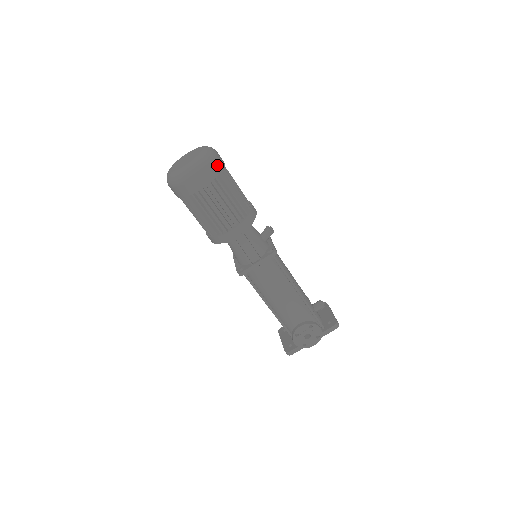
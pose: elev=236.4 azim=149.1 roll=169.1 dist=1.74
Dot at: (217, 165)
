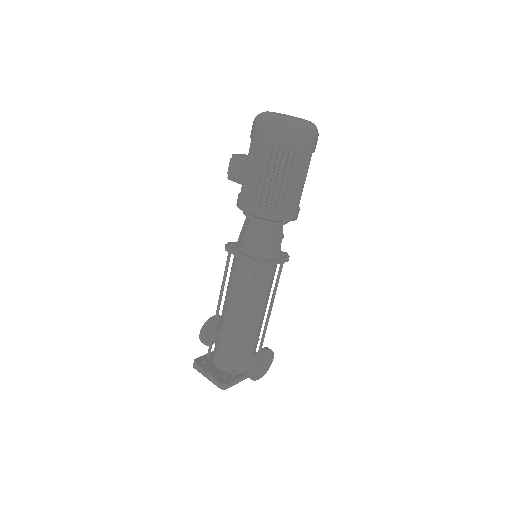
Dot at: occluded
